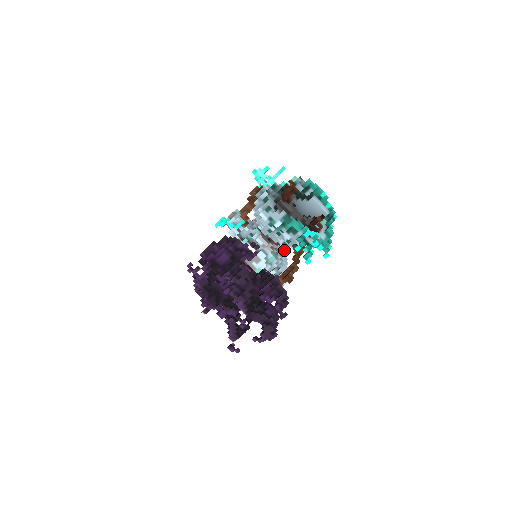
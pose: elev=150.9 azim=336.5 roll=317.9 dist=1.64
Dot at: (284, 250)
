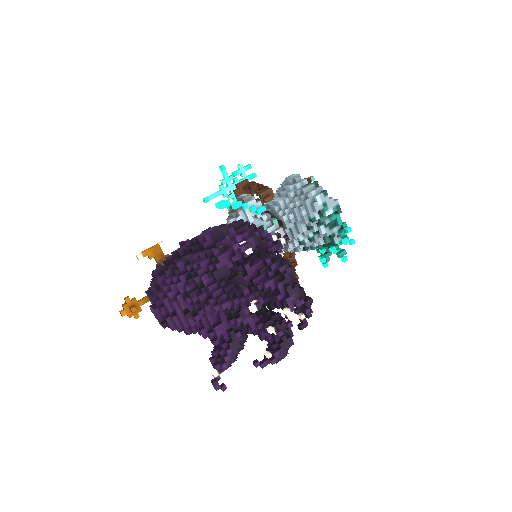
Dot at: occluded
